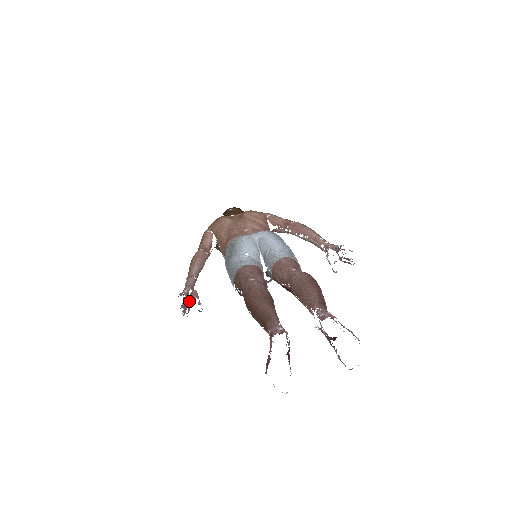
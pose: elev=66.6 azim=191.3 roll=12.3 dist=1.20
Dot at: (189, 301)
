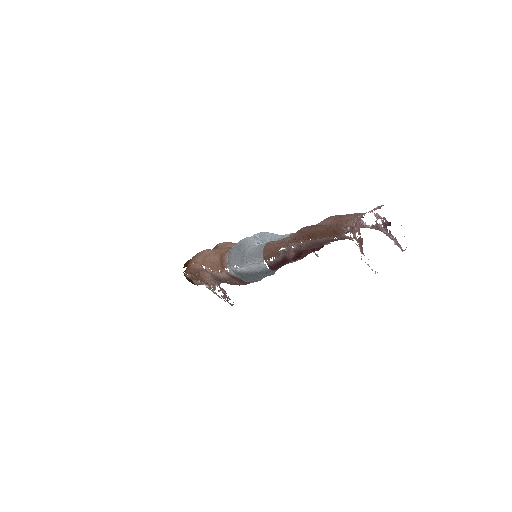
Dot at: (223, 293)
